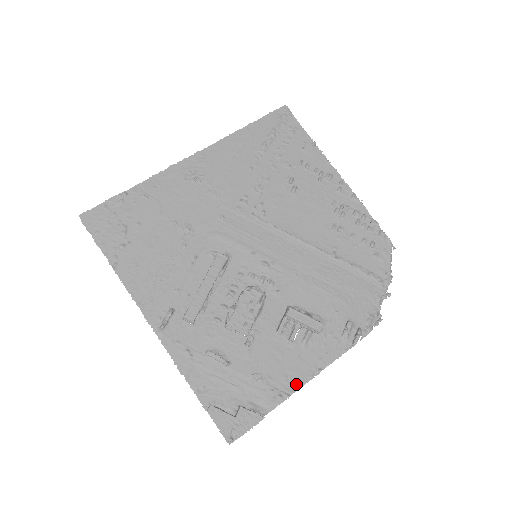
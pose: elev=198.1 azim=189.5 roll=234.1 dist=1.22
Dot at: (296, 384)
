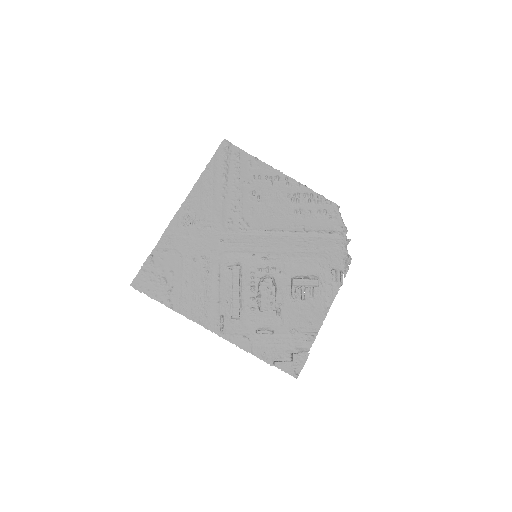
Dot at: (318, 324)
